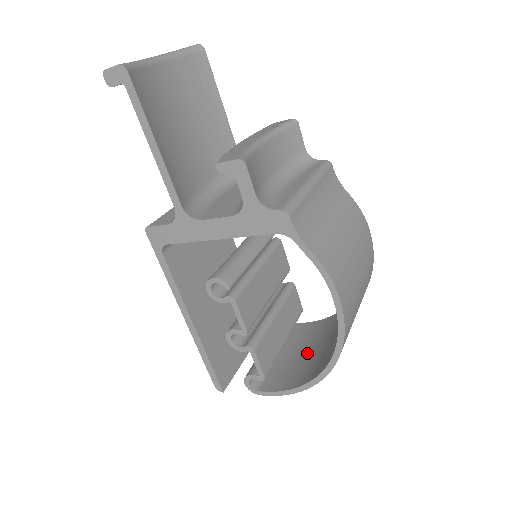
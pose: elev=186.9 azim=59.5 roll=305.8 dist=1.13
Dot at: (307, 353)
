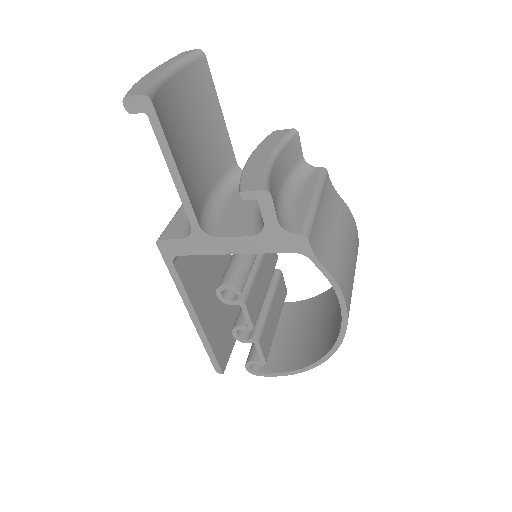
Dot at: (298, 335)
